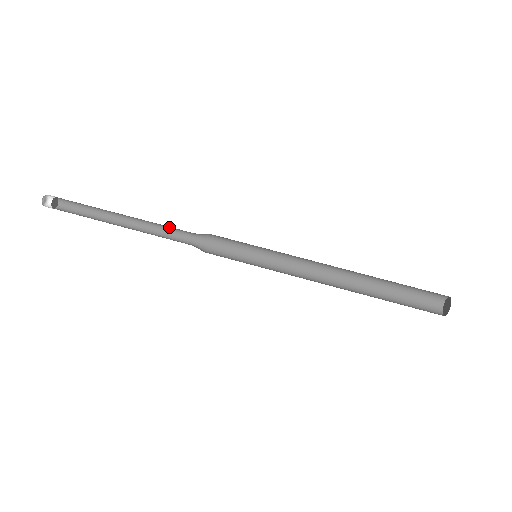
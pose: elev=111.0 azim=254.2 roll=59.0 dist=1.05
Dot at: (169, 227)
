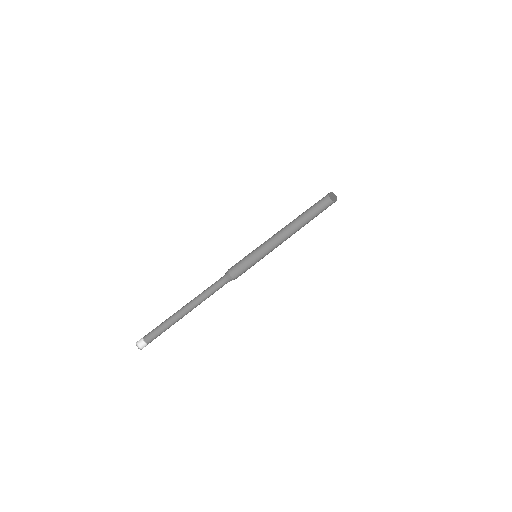
Dot at: (209, 287)
